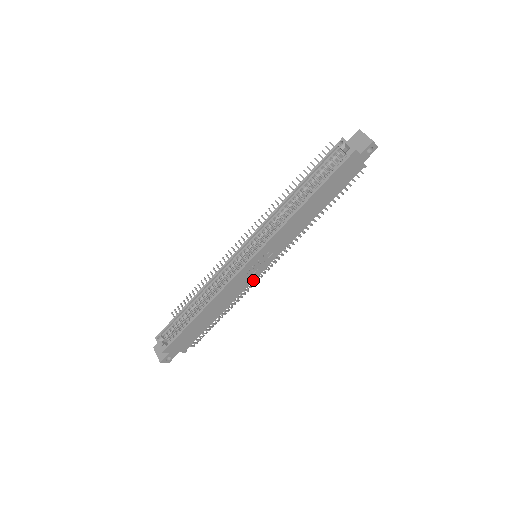
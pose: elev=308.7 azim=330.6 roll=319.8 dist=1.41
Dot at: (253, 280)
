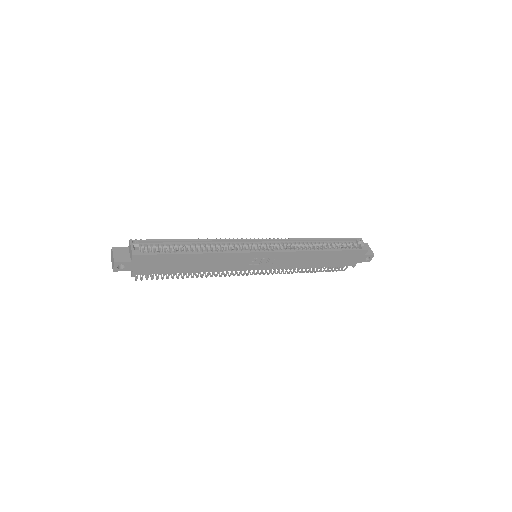
Dot at: (240, 270)
